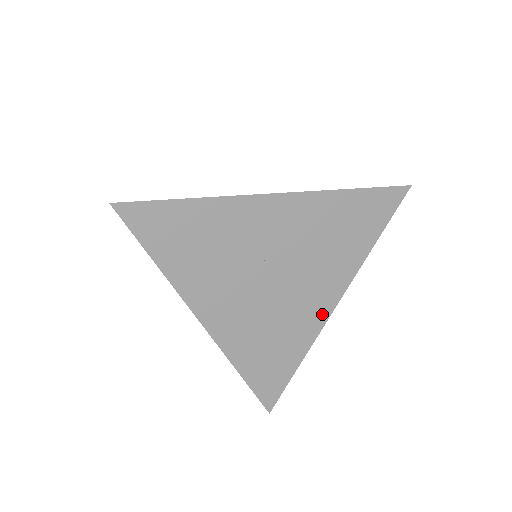
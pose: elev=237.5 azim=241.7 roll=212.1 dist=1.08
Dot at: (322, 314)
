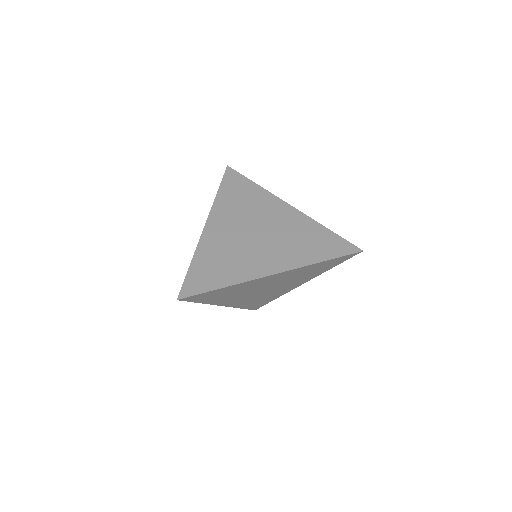
Dot at: (293, 288)
